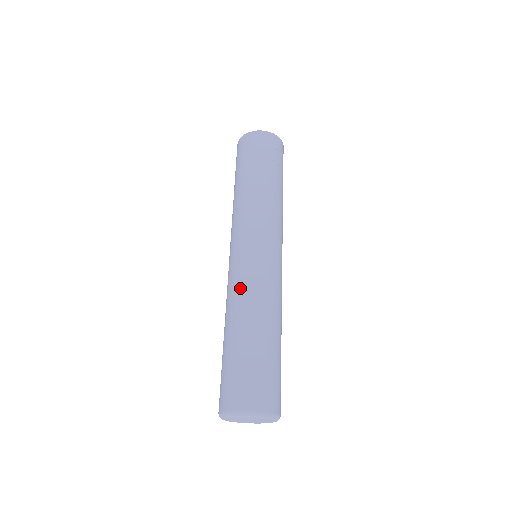
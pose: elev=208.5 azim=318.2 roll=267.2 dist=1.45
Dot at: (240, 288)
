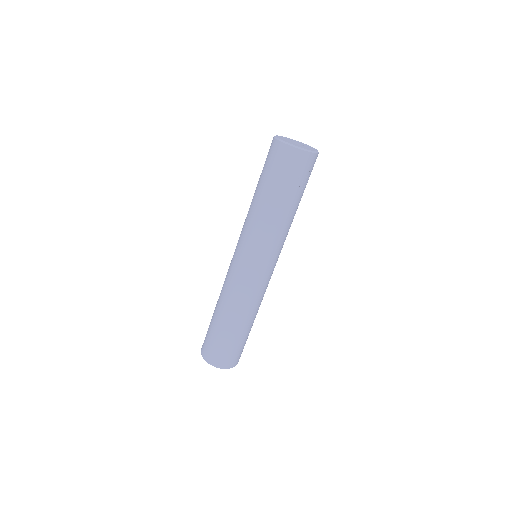
Dot at: (233, 293)
